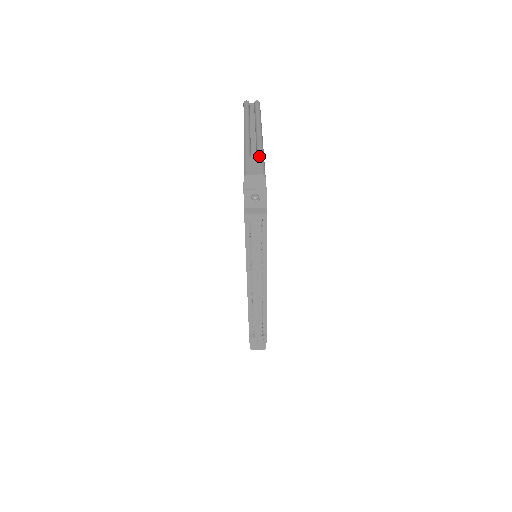
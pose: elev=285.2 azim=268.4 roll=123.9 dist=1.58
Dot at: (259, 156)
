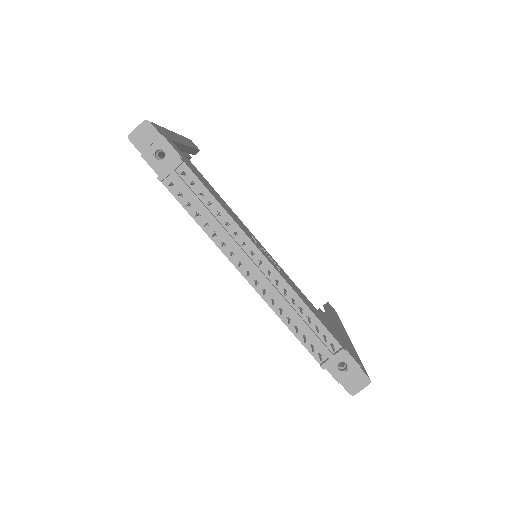
Dot at: occluded
